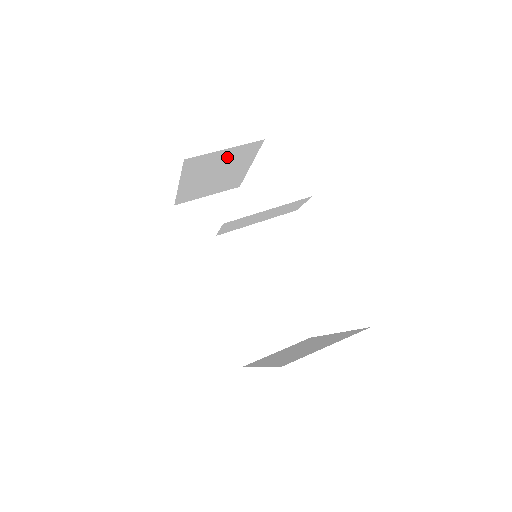
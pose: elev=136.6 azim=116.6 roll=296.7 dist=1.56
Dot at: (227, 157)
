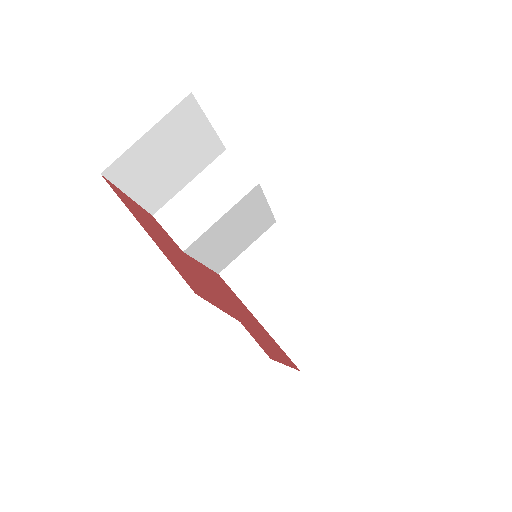
Dot at: occluded
